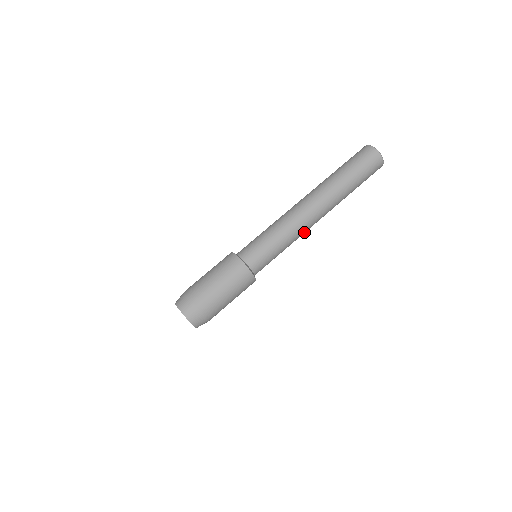
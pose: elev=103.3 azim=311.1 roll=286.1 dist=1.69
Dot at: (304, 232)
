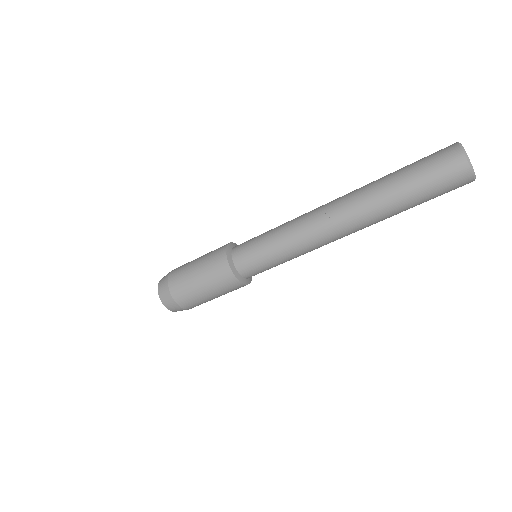
Dot at: occluded
